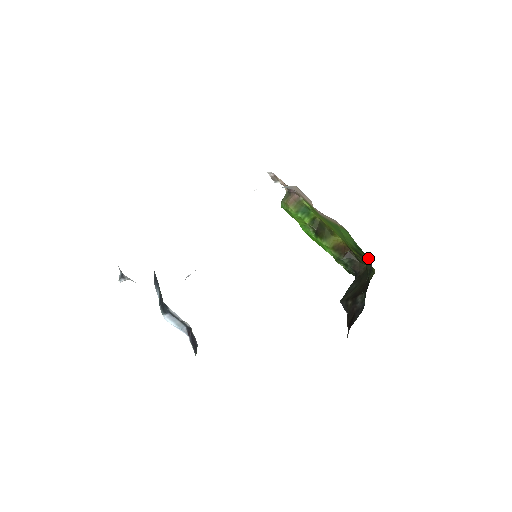
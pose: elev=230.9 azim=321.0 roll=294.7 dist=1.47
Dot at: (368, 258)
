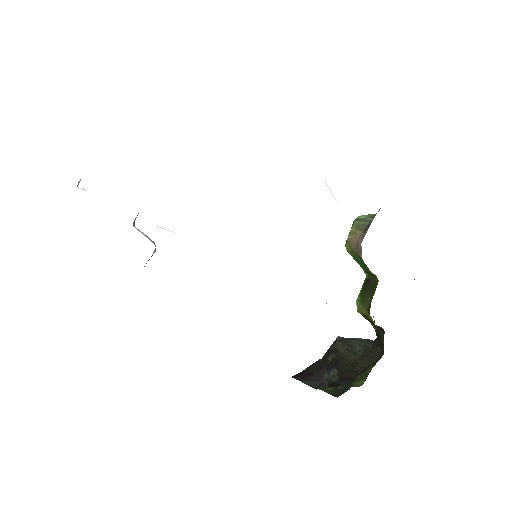
Dot at: occluded
